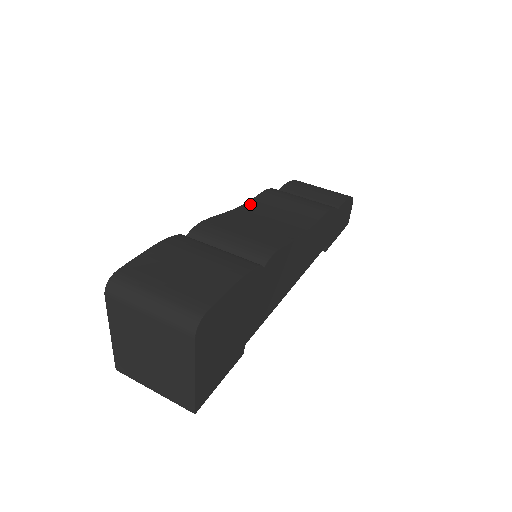
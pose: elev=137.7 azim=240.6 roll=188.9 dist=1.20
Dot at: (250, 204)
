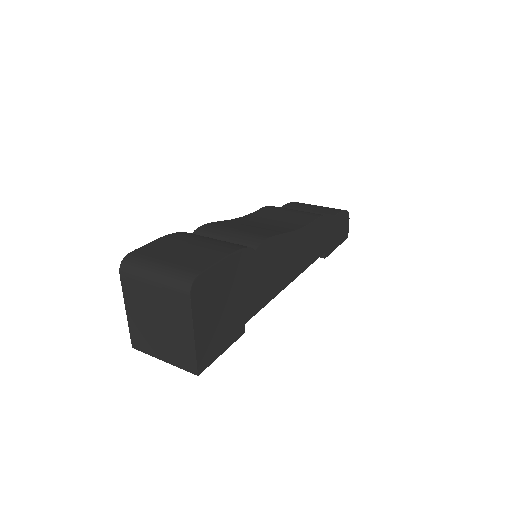
Dot at: (250, 215)
